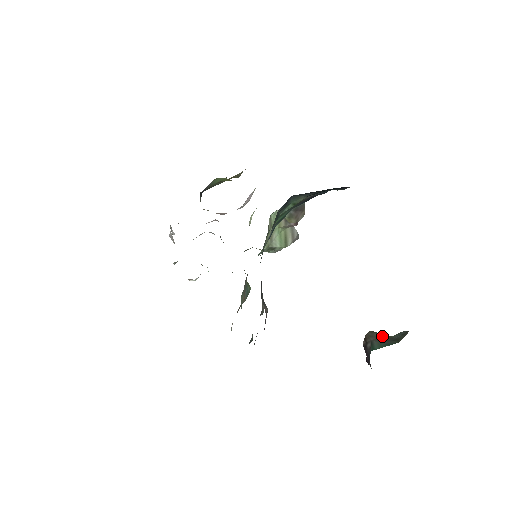
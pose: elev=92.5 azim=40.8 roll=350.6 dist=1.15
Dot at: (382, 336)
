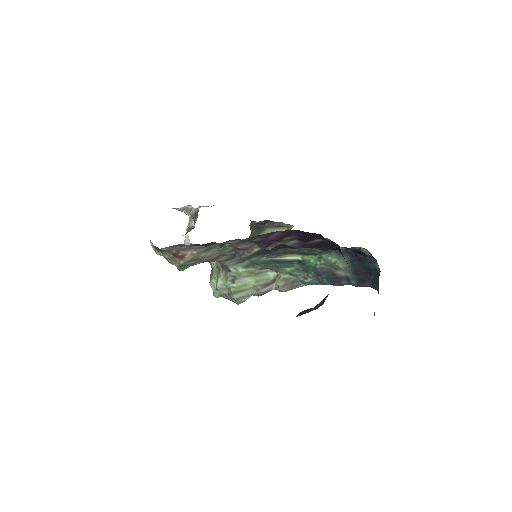
Dot at: occluded
